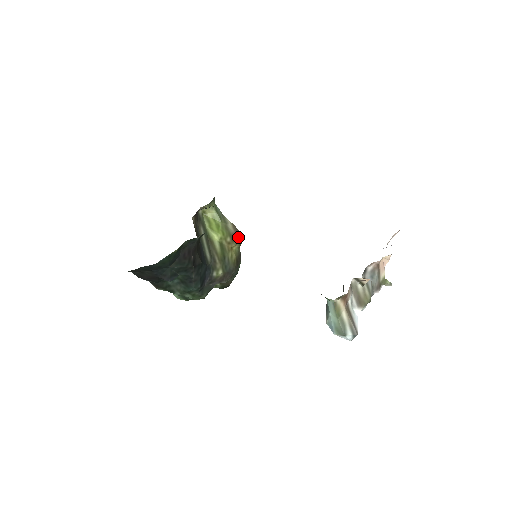
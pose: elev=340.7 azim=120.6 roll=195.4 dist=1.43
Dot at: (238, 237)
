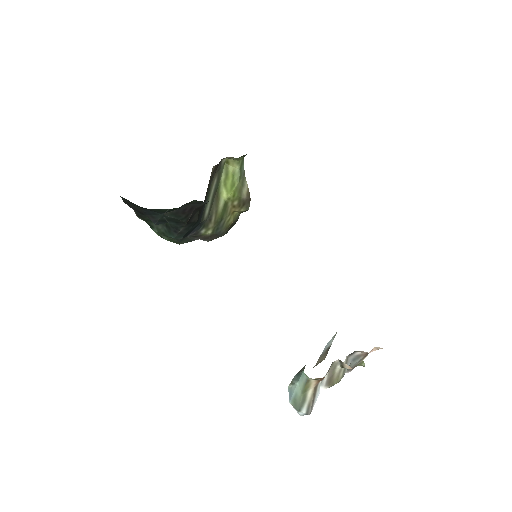
Dot at: (246, 205)
